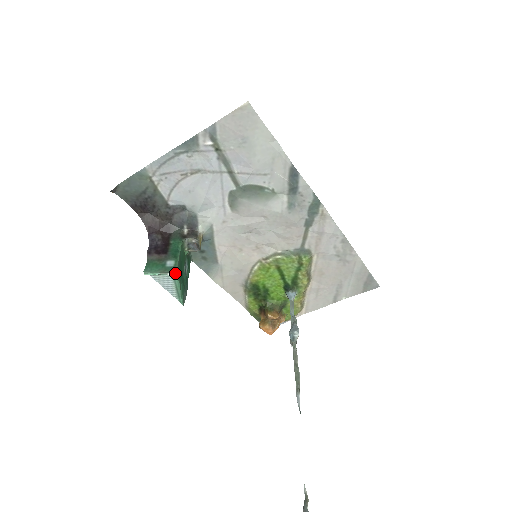
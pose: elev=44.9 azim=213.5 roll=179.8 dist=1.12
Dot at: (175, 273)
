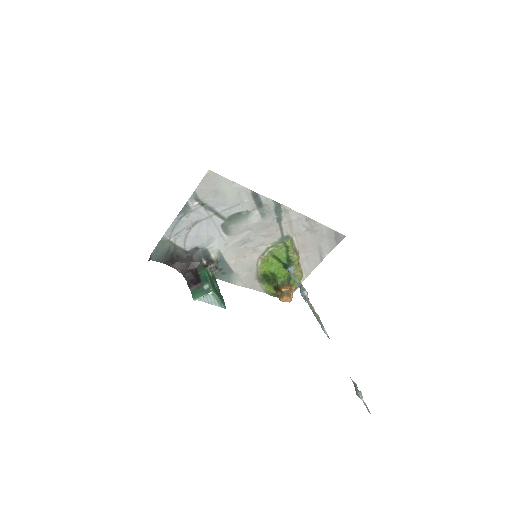
Dot at: (212, 291)
